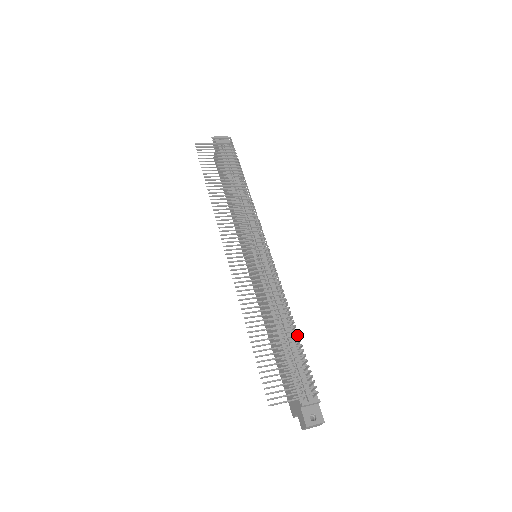
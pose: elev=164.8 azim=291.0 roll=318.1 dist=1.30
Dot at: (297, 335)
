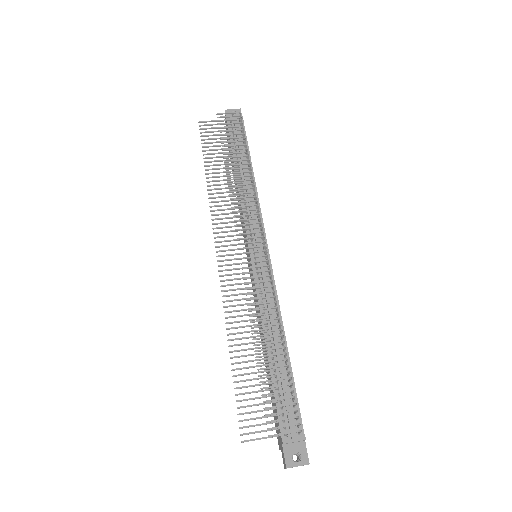
Dot at: (285, 359)
